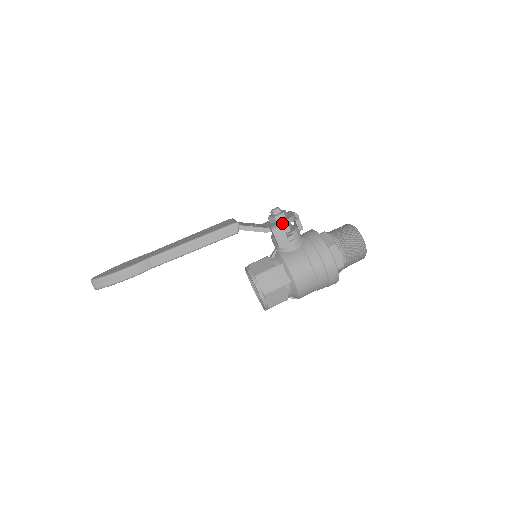
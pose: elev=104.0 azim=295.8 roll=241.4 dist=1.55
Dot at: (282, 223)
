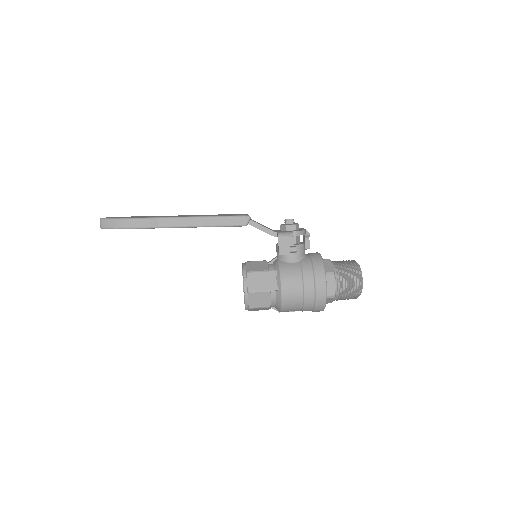
Dot at: (290, 232)
